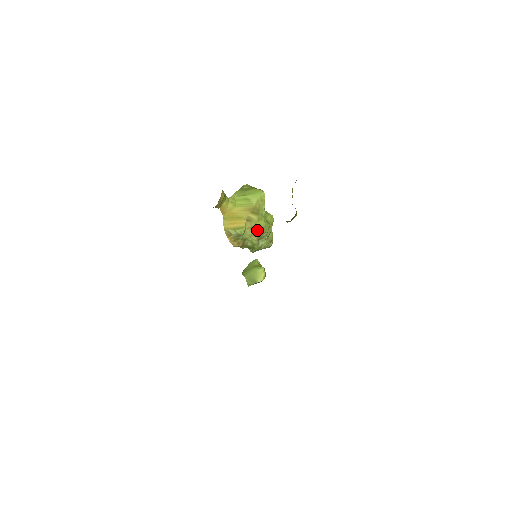
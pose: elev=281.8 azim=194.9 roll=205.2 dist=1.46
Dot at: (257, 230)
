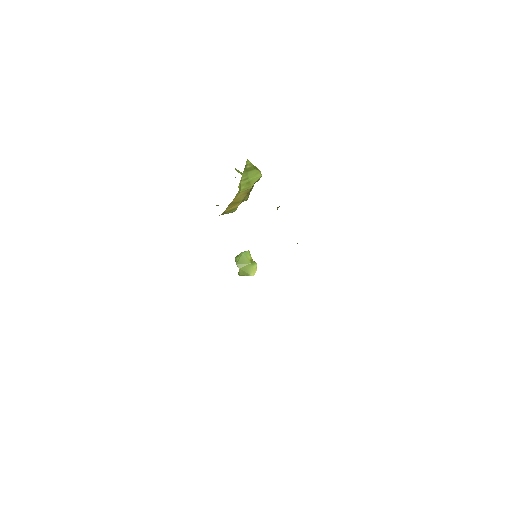
Dot at: occluded
